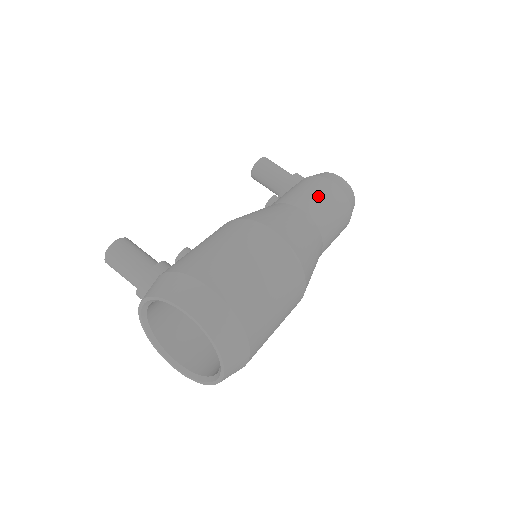
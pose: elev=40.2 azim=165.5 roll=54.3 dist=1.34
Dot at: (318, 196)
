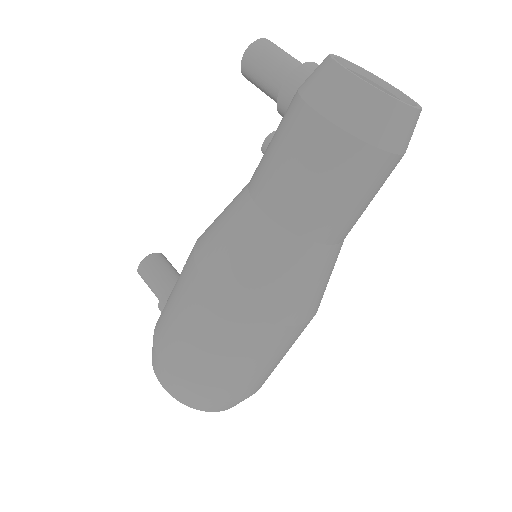
Dot at: (288, 169)
